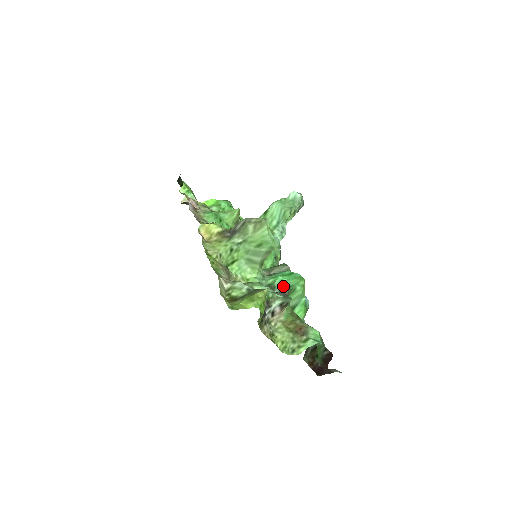
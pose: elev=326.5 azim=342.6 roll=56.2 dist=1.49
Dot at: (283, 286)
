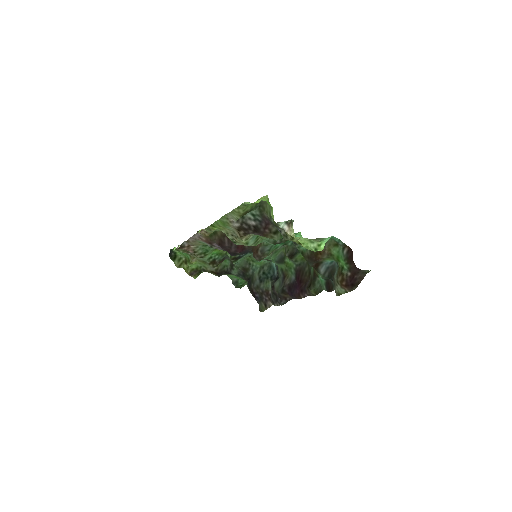
Dot at: occluded
